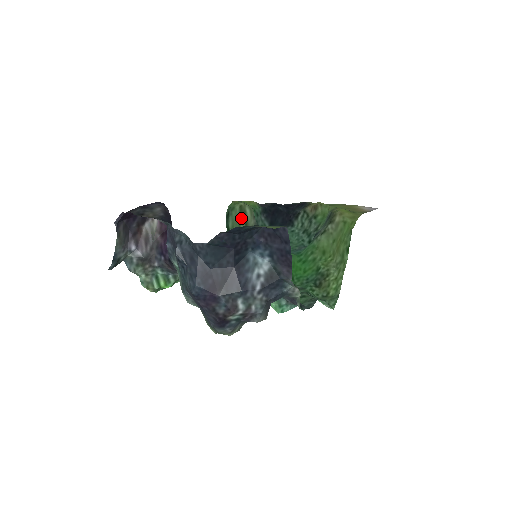
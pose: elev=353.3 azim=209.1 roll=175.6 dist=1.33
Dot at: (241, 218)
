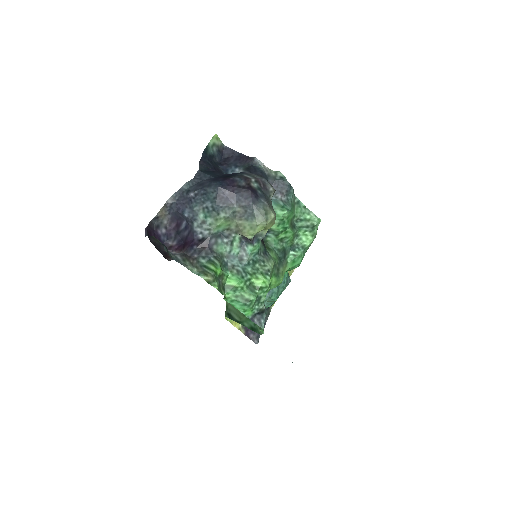
Dot at: occluded
